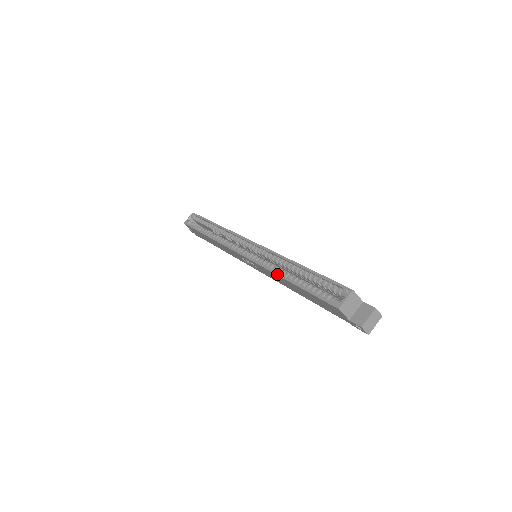
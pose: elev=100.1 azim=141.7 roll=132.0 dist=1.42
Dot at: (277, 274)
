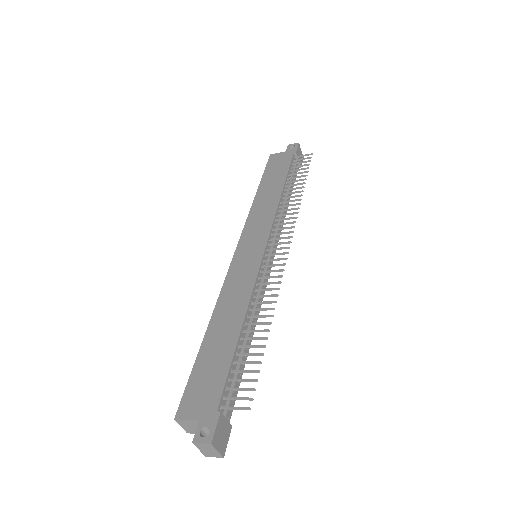
Dot at: occluded
